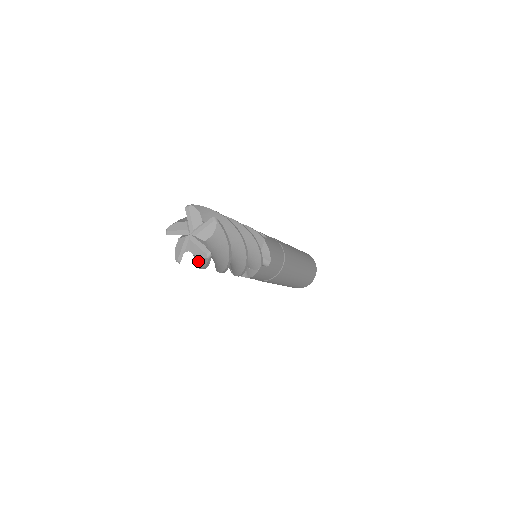
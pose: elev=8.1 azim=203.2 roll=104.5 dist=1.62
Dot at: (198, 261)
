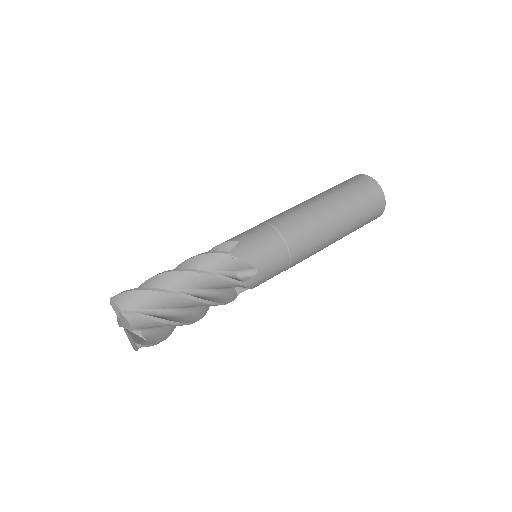
Dot at: occluded
